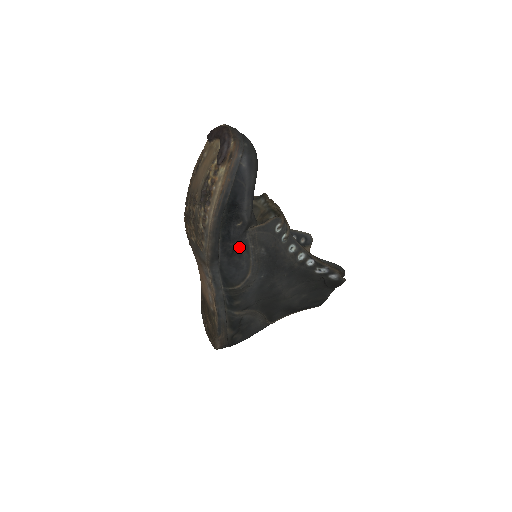
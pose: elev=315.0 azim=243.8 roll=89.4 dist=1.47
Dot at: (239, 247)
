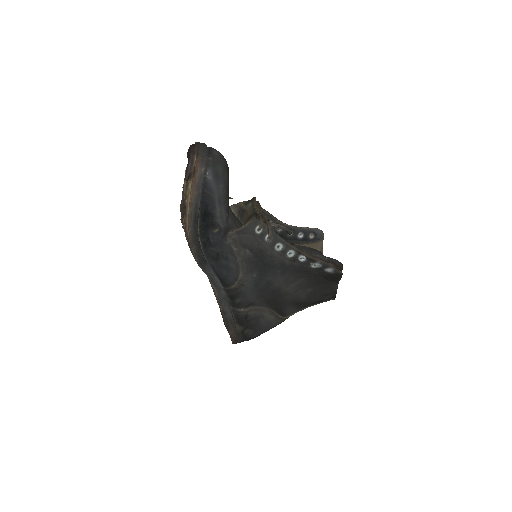
Dot at: (222, 251)
